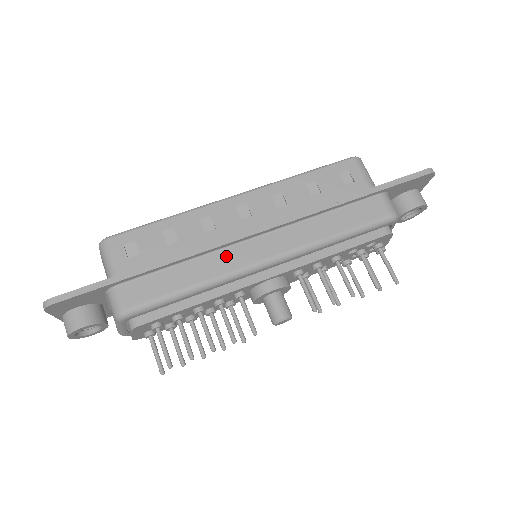
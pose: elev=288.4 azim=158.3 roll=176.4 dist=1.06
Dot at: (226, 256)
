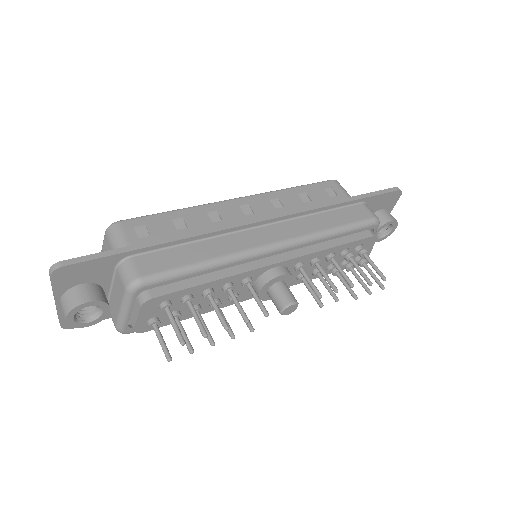
Dot at: (236, 239)
